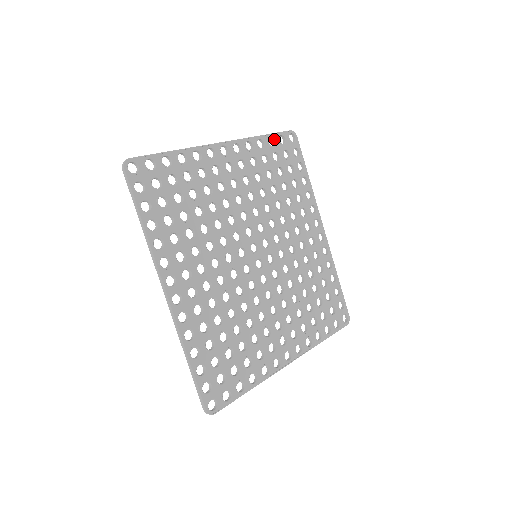
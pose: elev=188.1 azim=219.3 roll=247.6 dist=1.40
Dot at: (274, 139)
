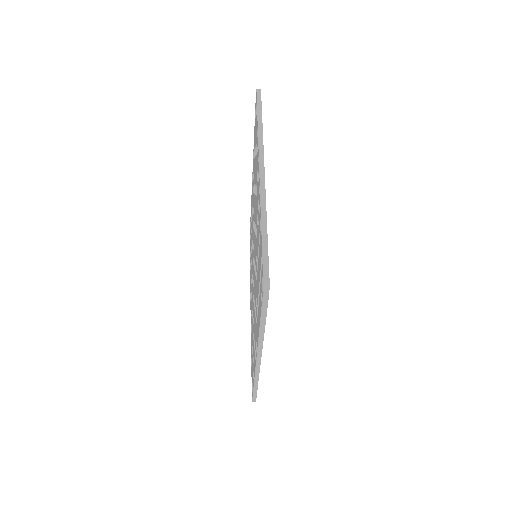
Dot at: occluded
